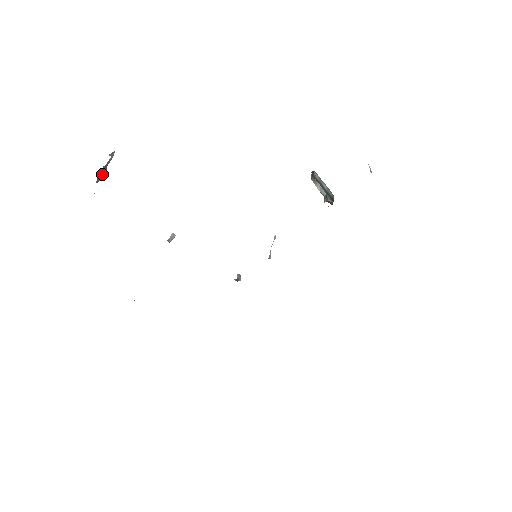
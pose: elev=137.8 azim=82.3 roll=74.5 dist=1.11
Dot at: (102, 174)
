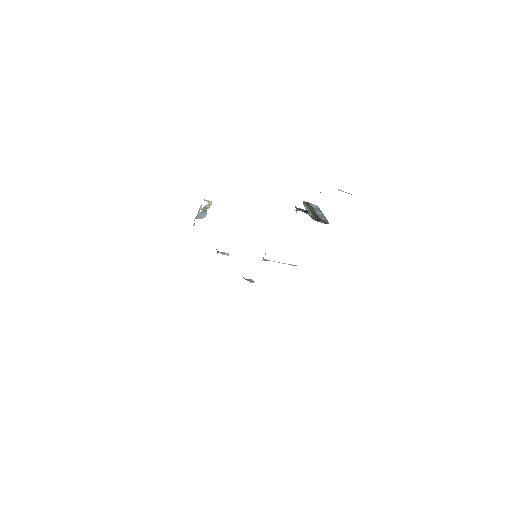
Dot at: (202, 214)
